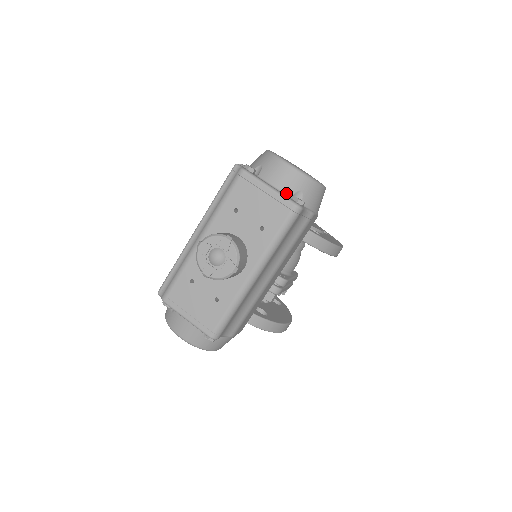
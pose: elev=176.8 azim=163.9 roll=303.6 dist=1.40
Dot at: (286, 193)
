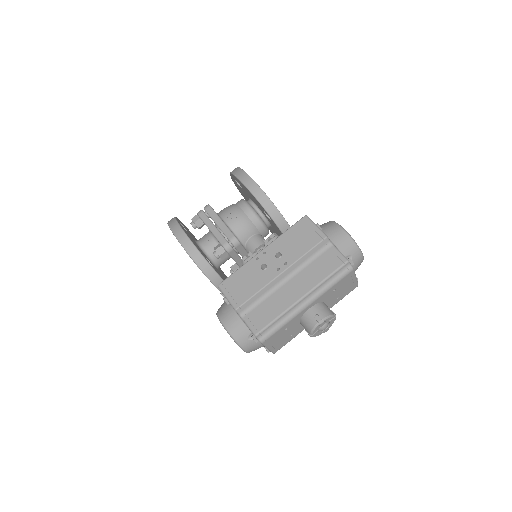
Dot at: occluded
